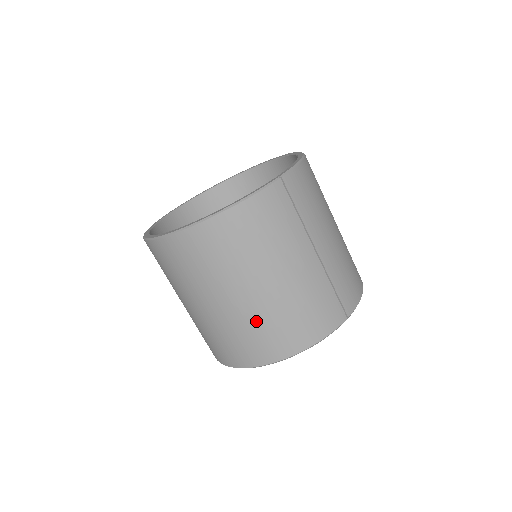
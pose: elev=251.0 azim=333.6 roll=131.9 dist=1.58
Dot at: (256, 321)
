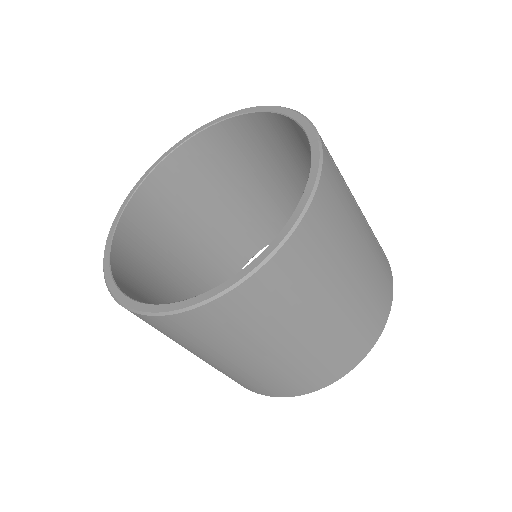
Dot at: (351, 323)
